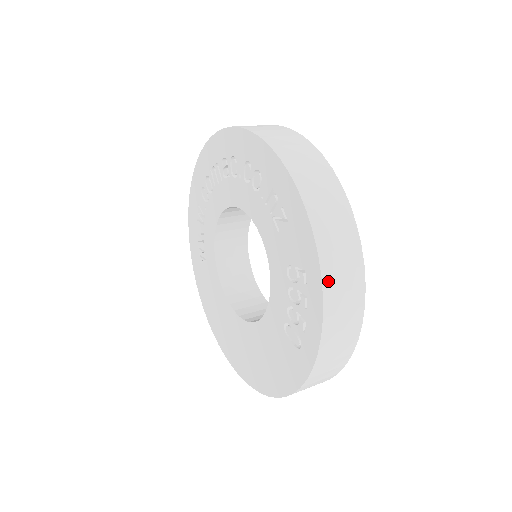
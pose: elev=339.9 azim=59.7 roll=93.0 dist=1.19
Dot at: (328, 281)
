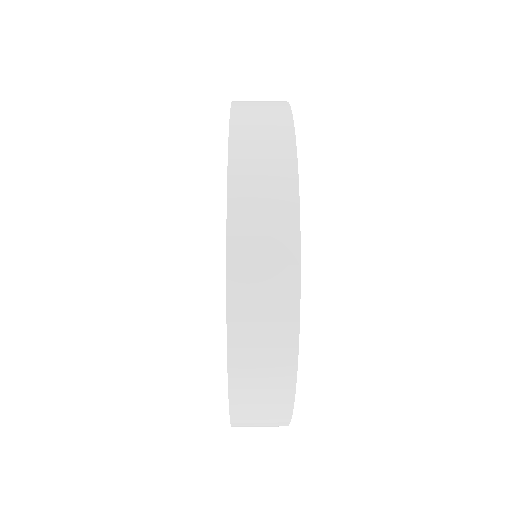
Dot at: (237, 216)
